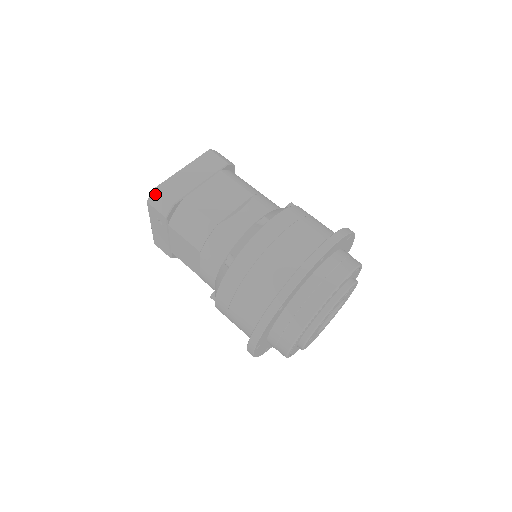
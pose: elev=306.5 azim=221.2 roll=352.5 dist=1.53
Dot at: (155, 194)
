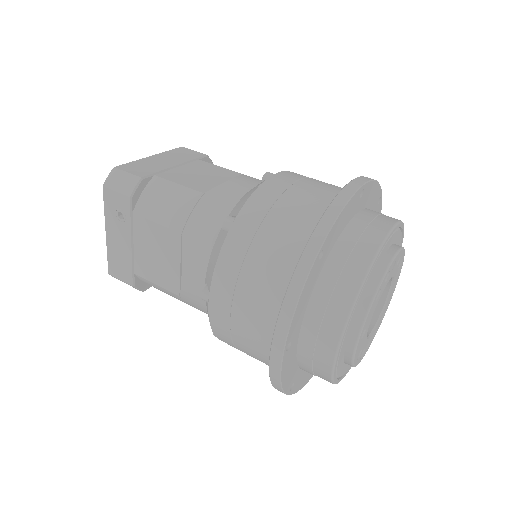
Dot at: (115, 173)
